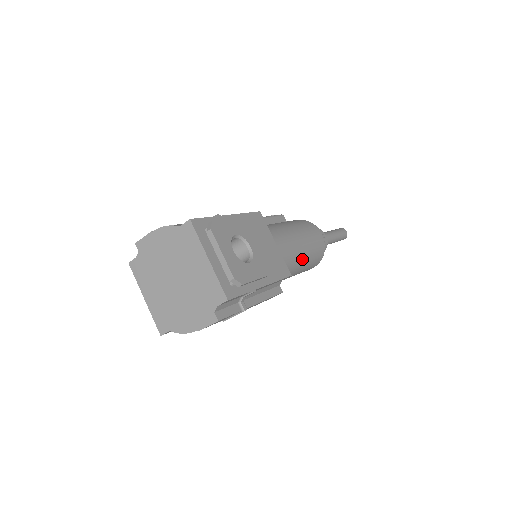
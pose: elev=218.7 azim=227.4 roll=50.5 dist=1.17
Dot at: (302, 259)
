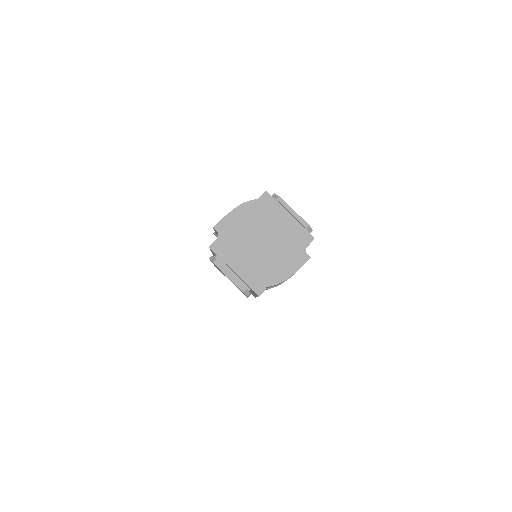
Dot at: occluded
